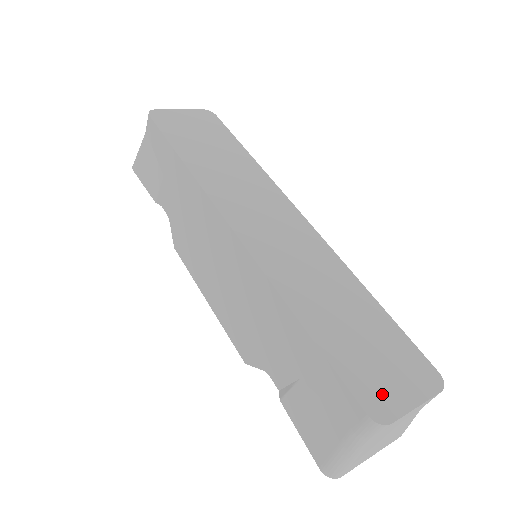
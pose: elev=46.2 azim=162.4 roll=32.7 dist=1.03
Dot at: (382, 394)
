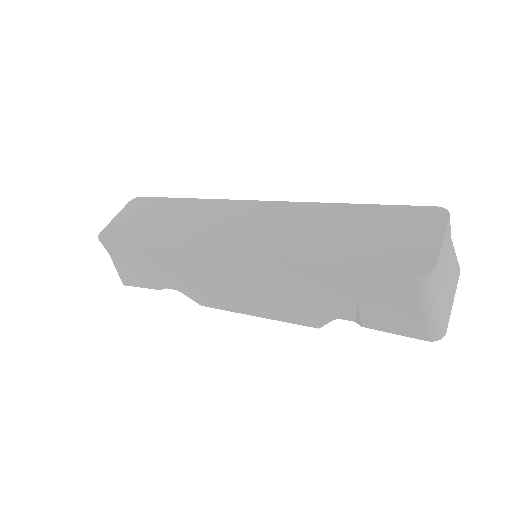
Dot at: (413, 255)
